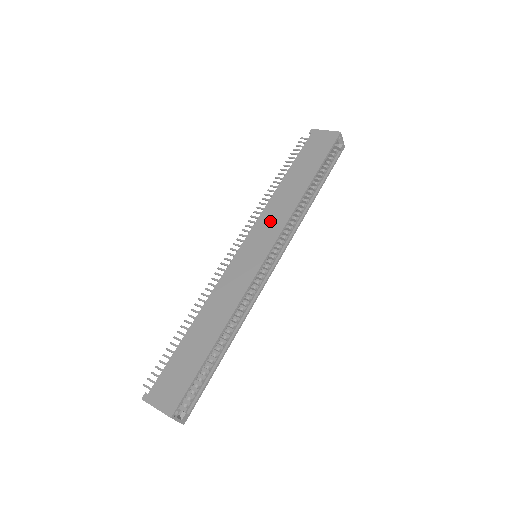
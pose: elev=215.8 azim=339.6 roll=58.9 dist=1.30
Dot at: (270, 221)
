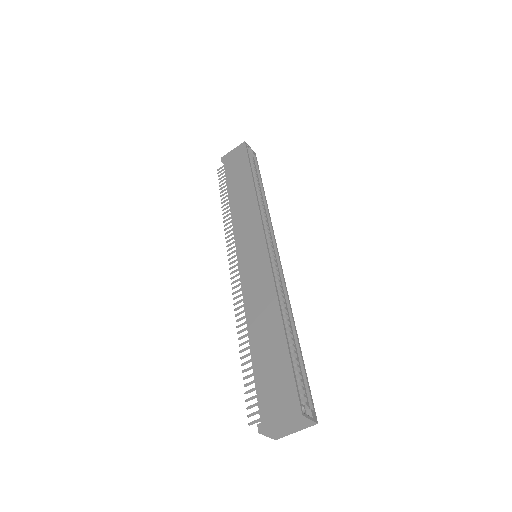
Dot at: (245, 224)
